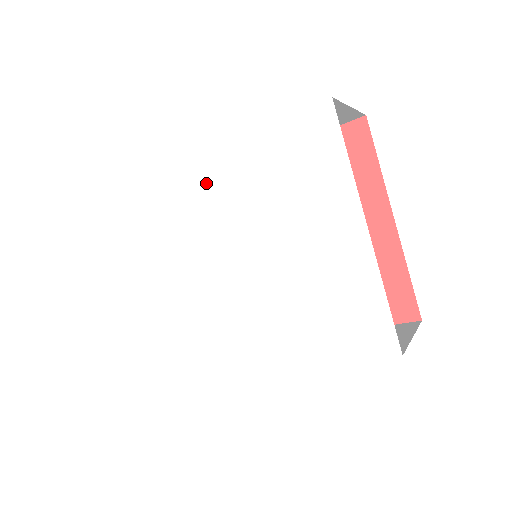
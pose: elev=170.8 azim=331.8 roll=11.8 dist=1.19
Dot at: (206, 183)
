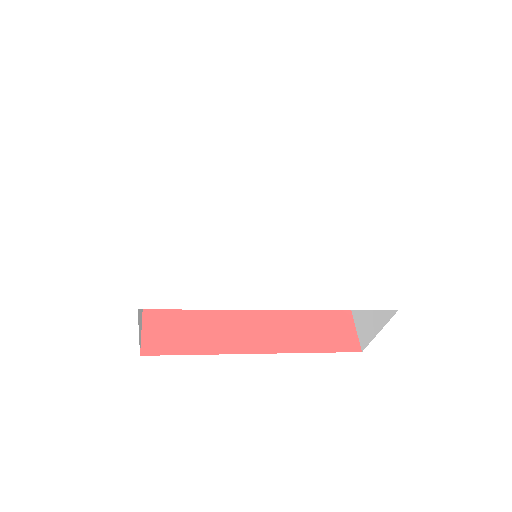
Dot at: (256, 180)
